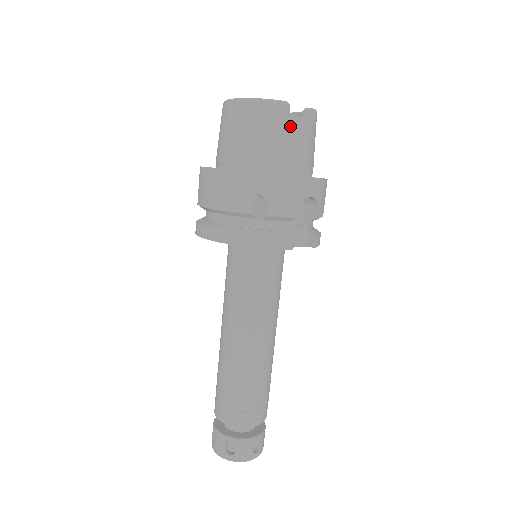
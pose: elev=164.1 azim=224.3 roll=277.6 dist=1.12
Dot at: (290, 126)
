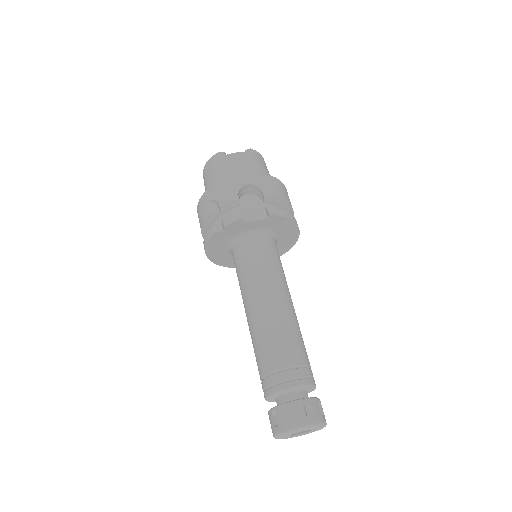
Dot at: (226, 161)
